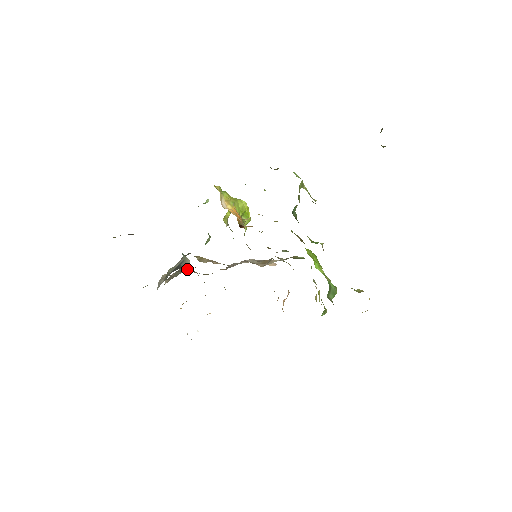
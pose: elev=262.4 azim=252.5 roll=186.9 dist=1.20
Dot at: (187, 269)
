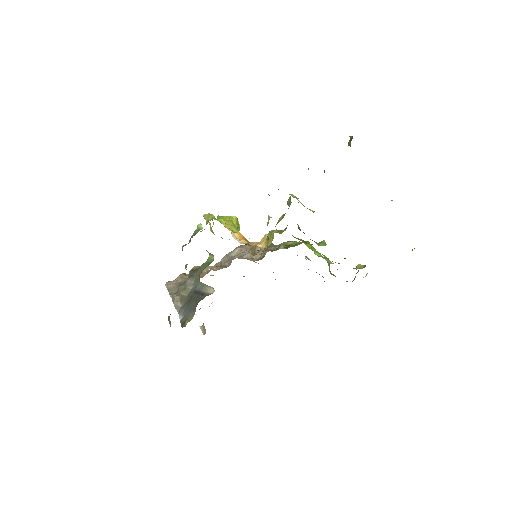
Dot at: (186, 279)
